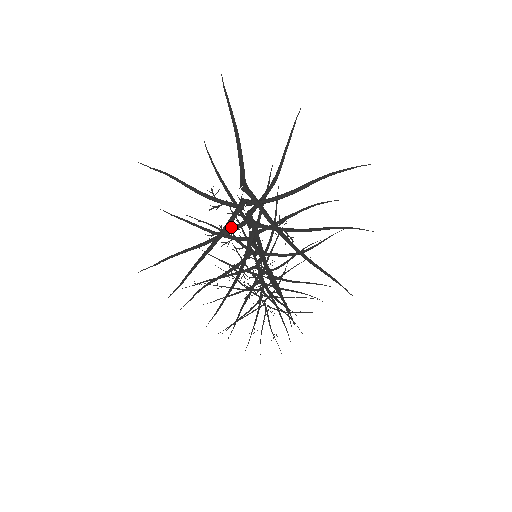
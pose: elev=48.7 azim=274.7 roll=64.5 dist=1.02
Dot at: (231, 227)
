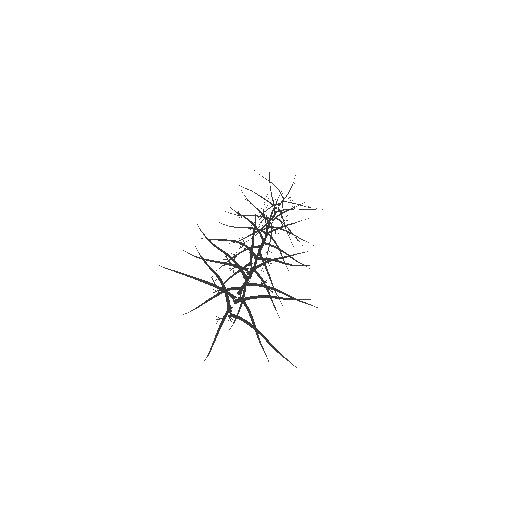
Dot at: (228, 316)
